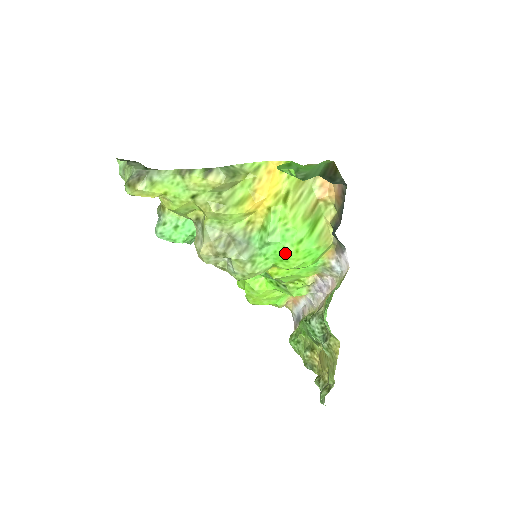
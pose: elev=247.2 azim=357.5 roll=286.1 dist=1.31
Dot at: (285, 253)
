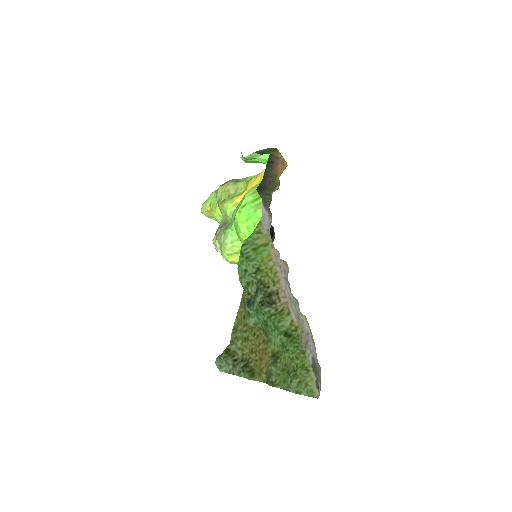
Dot at: (235, 217)
